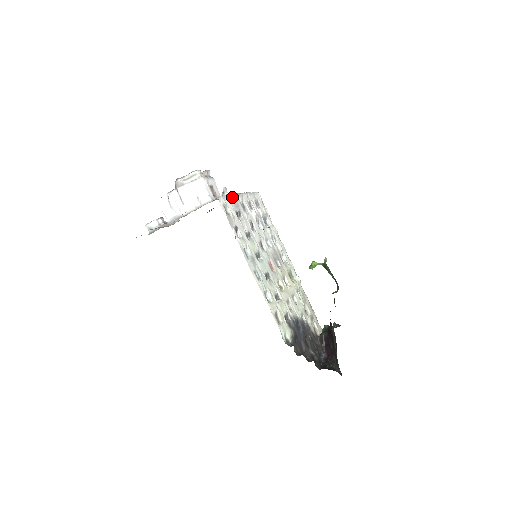
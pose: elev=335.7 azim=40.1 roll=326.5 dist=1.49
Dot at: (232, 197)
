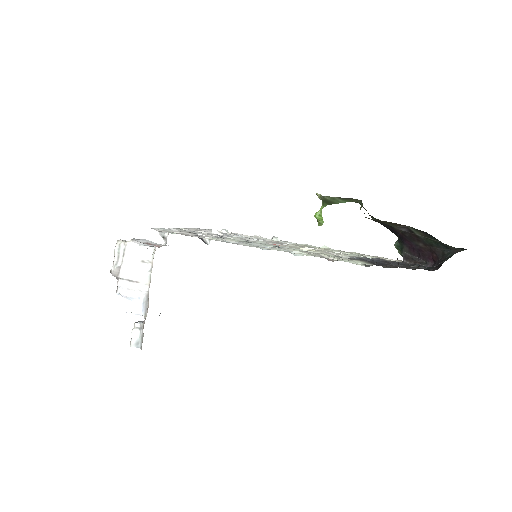
Dot at: (173, 229)
